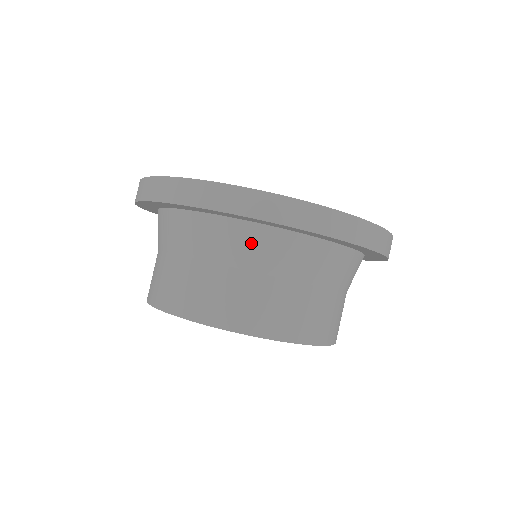
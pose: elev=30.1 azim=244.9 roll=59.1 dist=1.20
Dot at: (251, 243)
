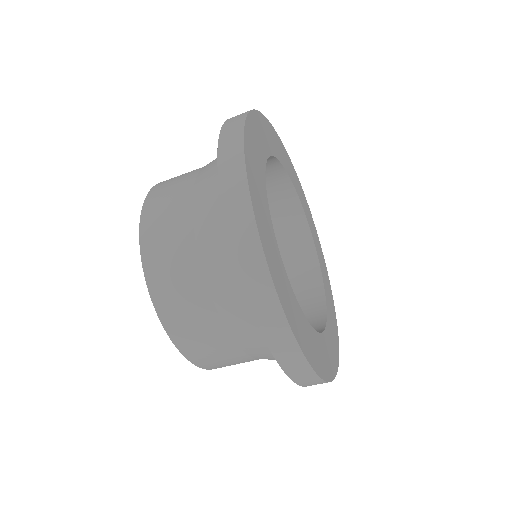
Dot at: (266, 349)
